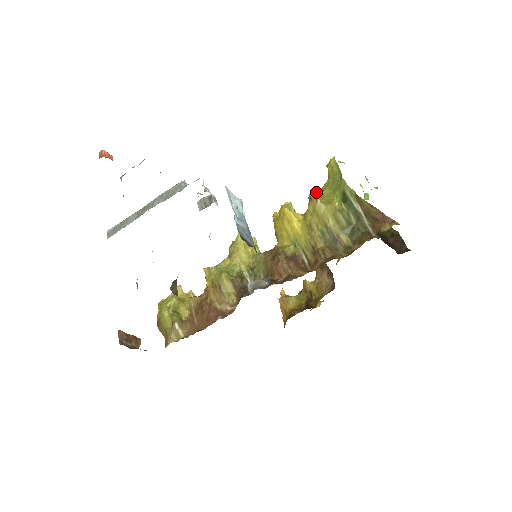
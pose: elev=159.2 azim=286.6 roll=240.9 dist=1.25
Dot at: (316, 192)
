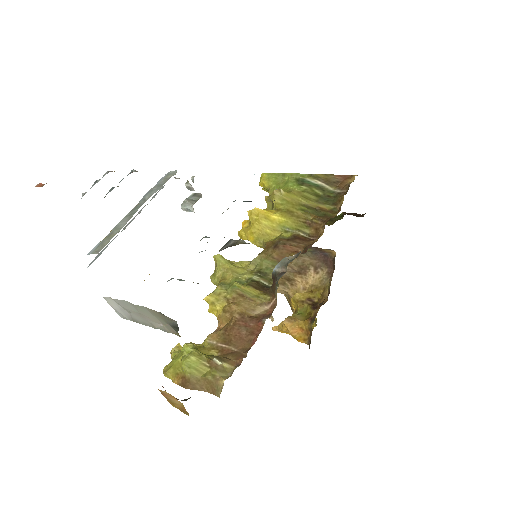
Dot at: occluded
